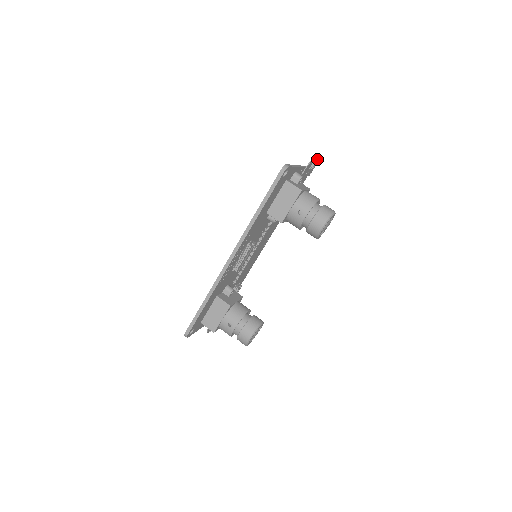
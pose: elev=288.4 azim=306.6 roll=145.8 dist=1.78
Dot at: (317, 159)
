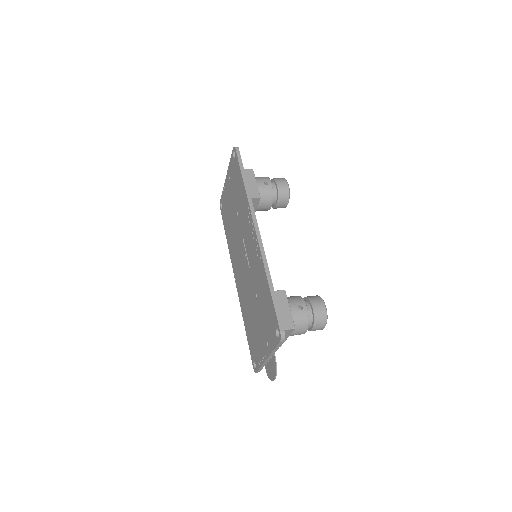
Dot at: occluded
